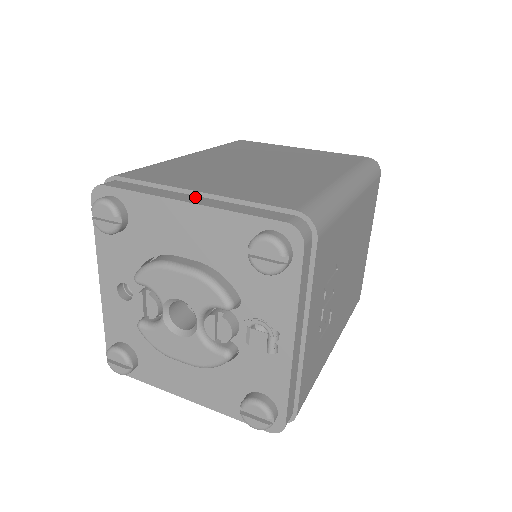
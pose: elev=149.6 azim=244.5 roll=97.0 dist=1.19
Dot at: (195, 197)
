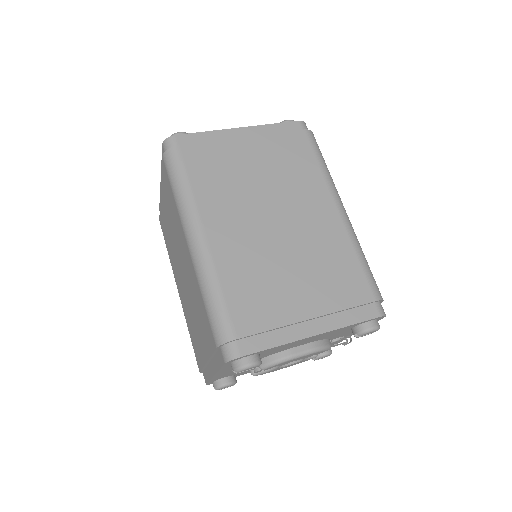
Dot at: (310, 324)
